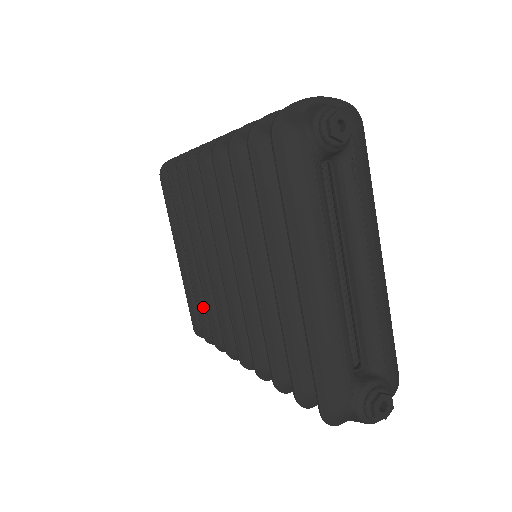
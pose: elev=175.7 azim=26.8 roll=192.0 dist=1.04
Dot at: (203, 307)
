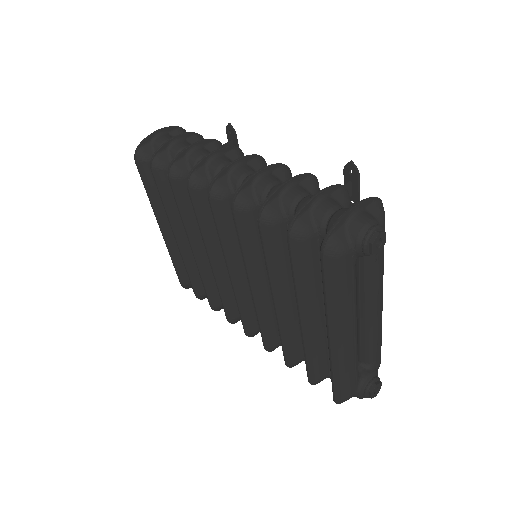
Dot at: (195, 276)
